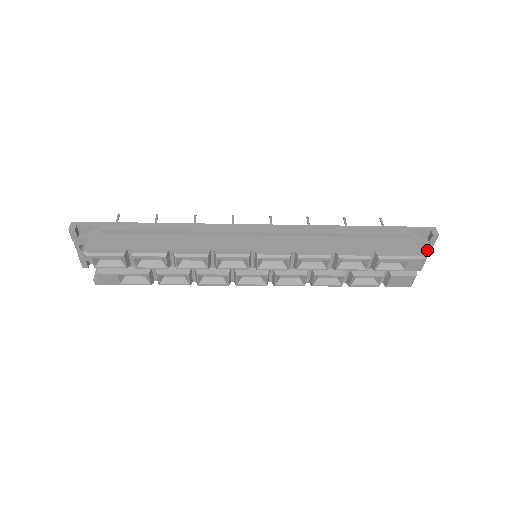
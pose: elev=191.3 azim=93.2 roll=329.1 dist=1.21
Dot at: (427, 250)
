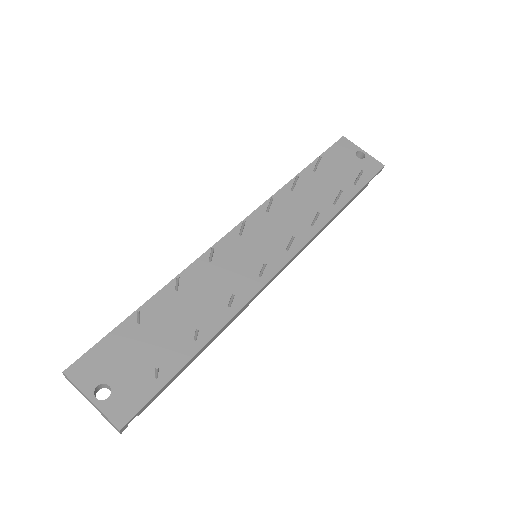
Dot at: occluded
